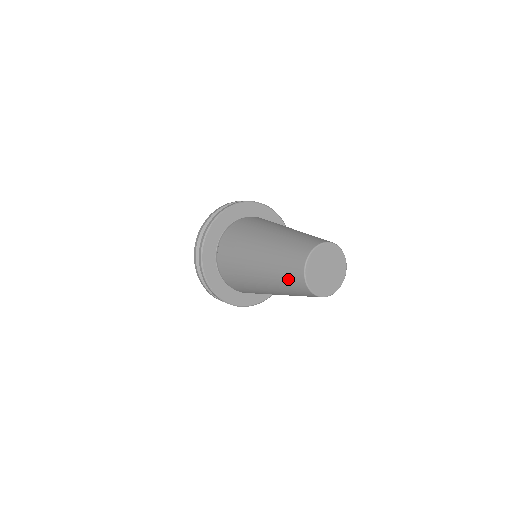
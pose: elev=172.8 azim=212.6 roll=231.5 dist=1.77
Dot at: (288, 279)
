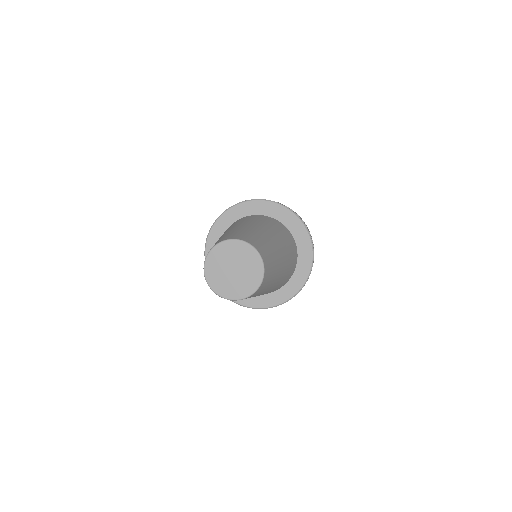
Dot at: occluded
